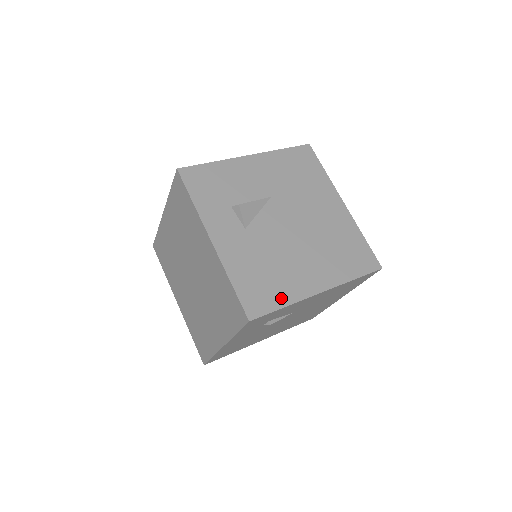
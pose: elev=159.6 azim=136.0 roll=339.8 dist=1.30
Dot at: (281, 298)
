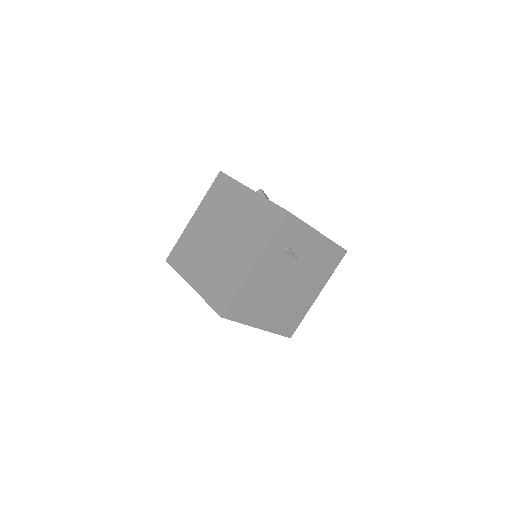
Dot at: occluded
